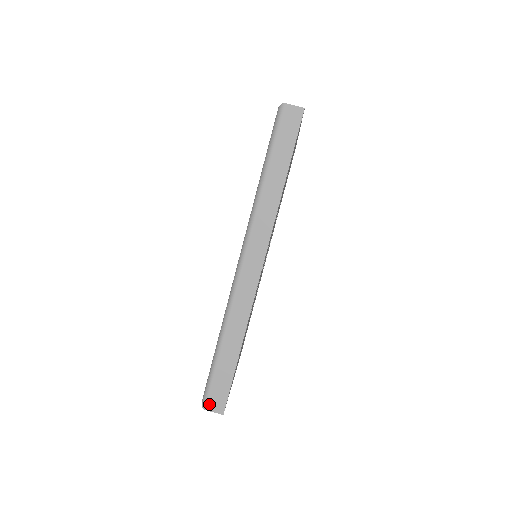
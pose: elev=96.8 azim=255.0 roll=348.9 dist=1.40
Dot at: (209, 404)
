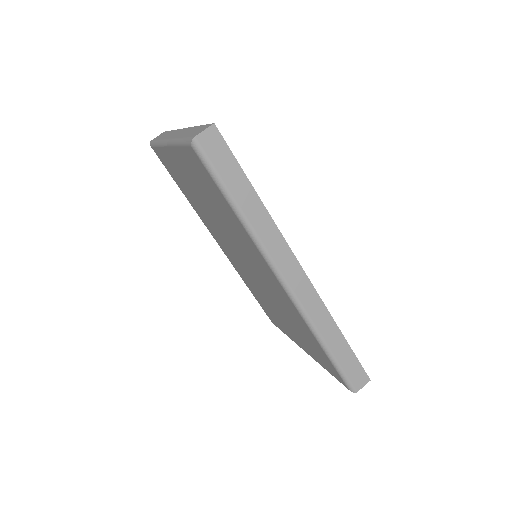
Dot at: (357, 386)
